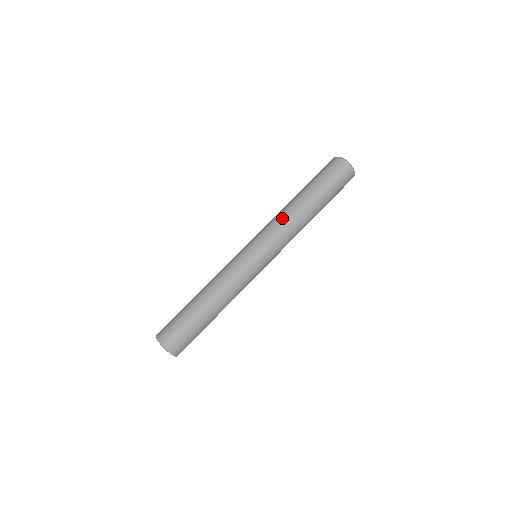
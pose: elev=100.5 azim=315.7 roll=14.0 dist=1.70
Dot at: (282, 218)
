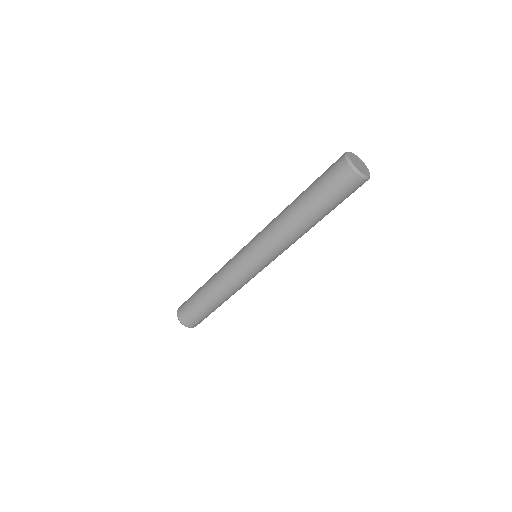
Dot at: (288, 242)
